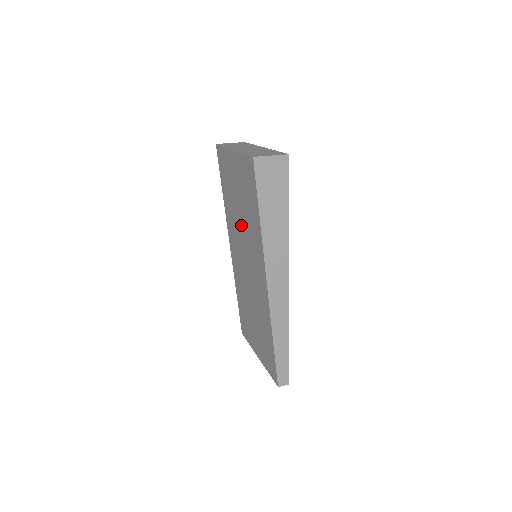
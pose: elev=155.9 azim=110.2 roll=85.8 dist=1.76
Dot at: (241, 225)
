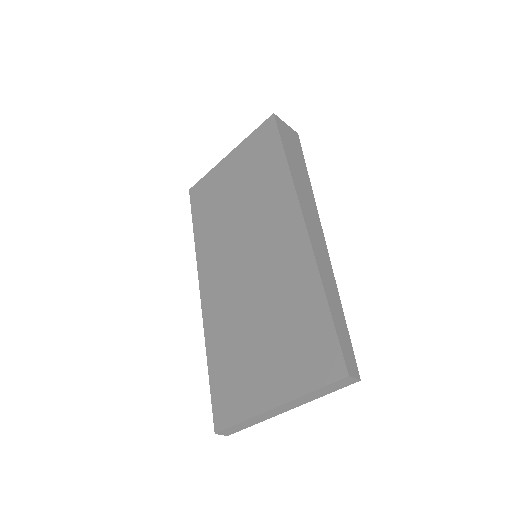
Dot at: (239, 216)
